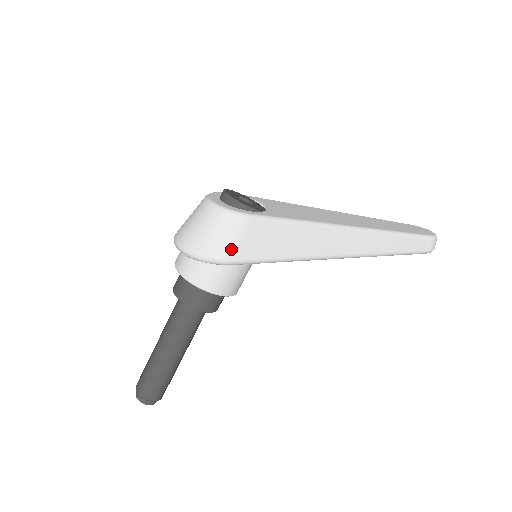
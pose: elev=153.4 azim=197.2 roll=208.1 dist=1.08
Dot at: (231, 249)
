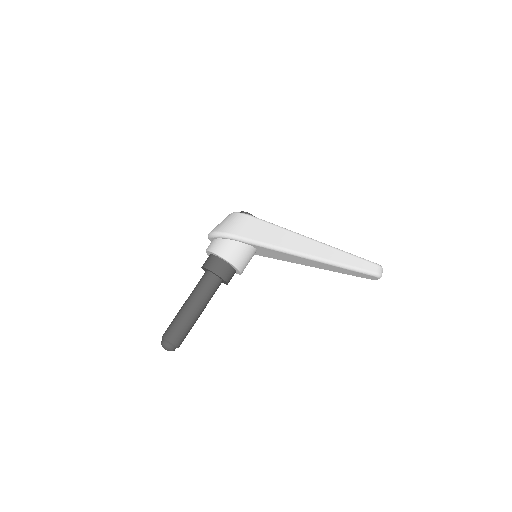
Dot at: (238, 229)
